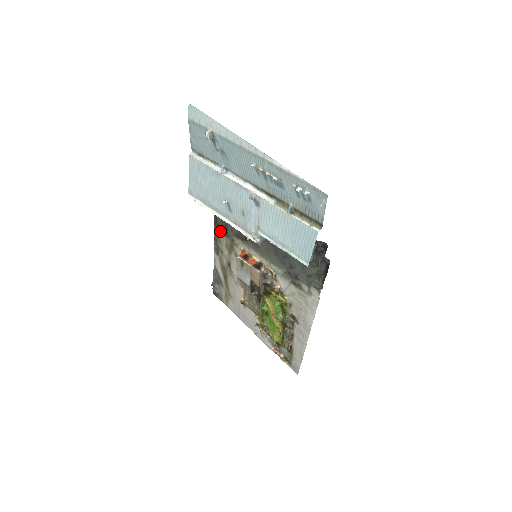
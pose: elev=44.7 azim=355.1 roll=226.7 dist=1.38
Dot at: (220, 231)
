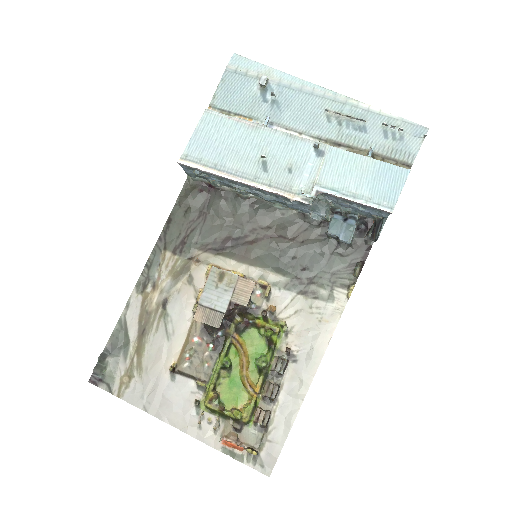
Dot at: (167, 248)
